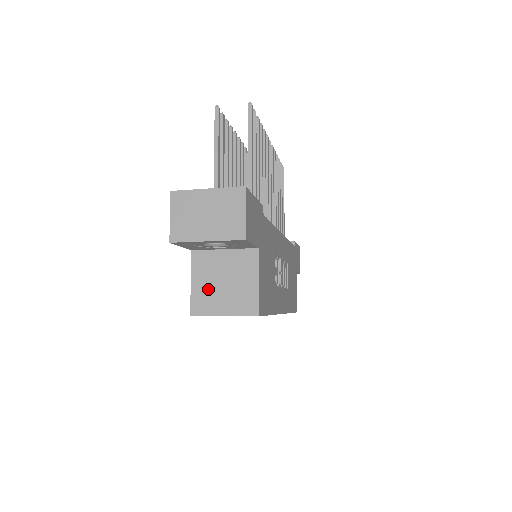
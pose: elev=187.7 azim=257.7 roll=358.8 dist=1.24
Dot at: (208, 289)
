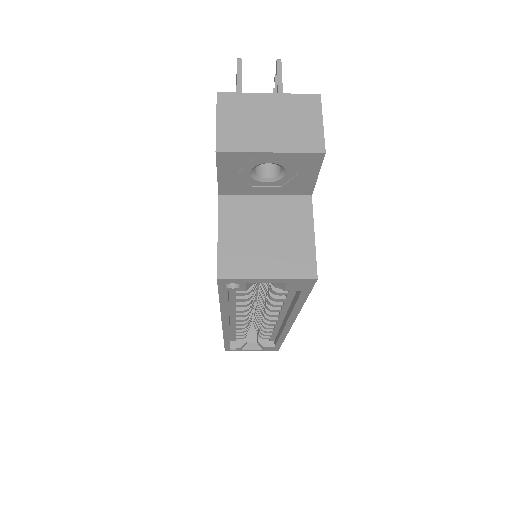
Dot at: (243, 243)
